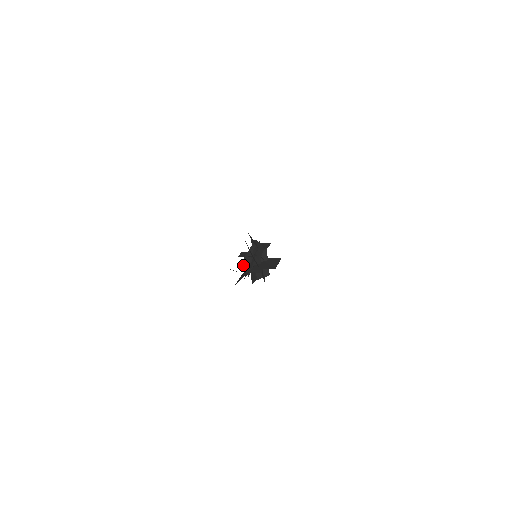
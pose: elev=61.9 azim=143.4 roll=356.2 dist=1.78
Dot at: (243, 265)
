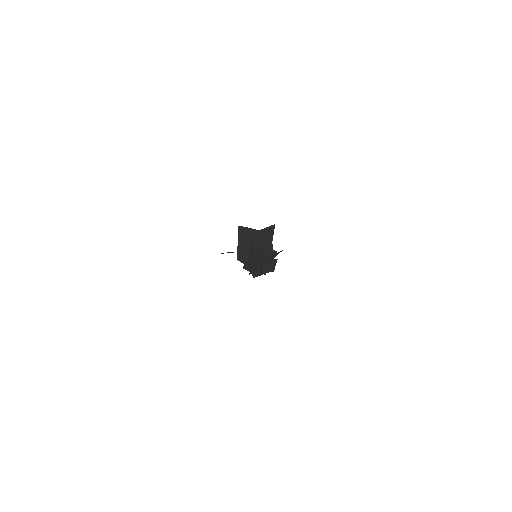
Dot at: occluded
